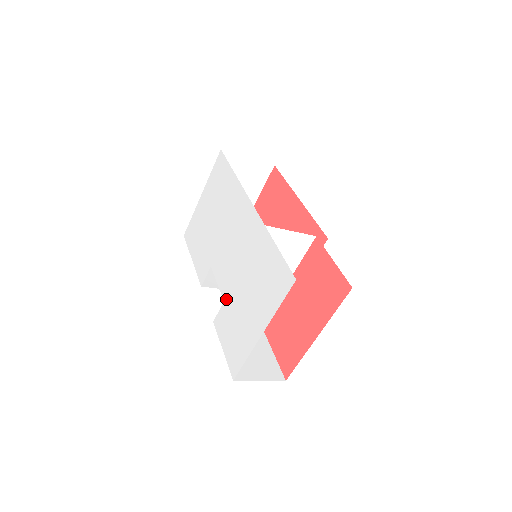
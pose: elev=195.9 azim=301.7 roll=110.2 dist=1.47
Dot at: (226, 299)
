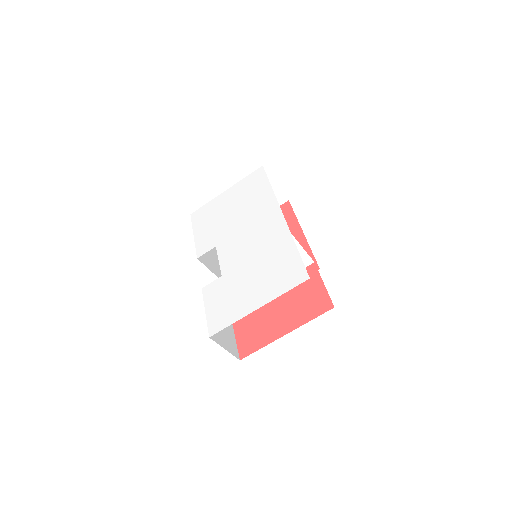
Dot at: (225, 275)
